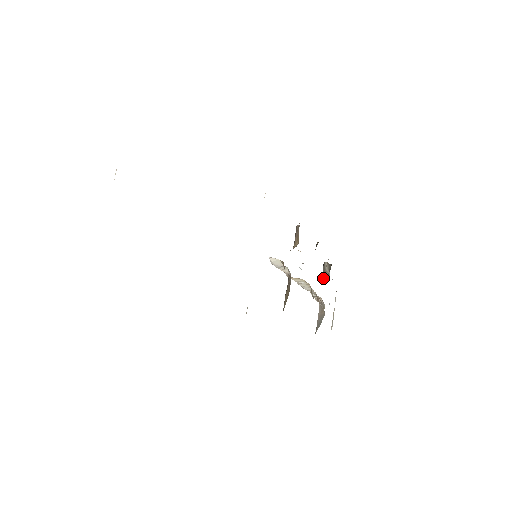
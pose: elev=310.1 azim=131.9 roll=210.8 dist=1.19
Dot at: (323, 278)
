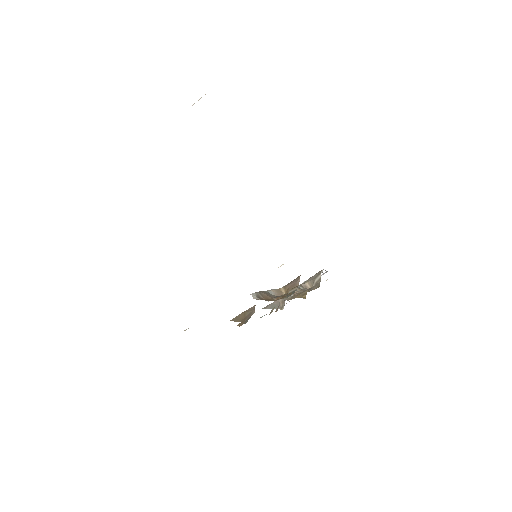
Dot at: (307, 282)
